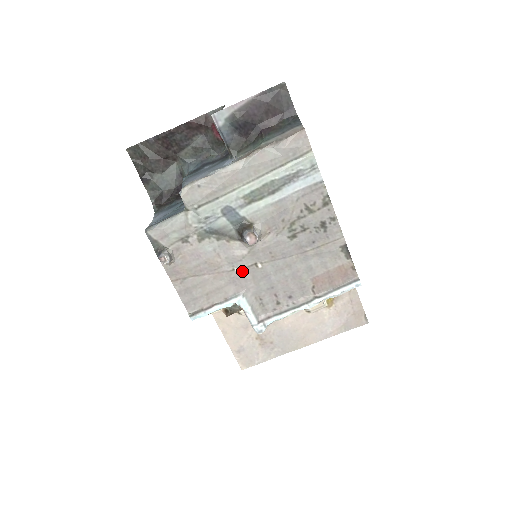
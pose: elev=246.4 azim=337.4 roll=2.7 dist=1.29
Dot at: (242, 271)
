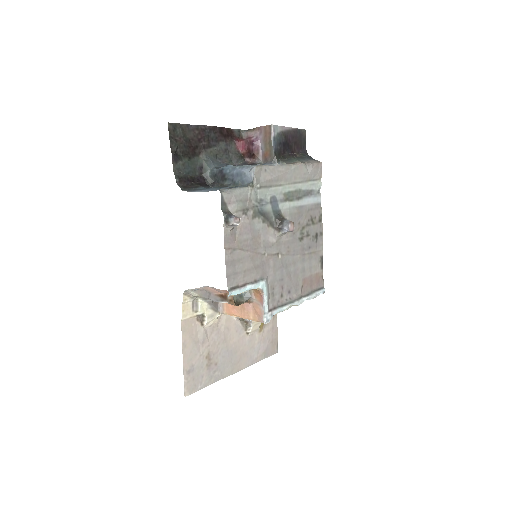
Dot at: (269, 257)
